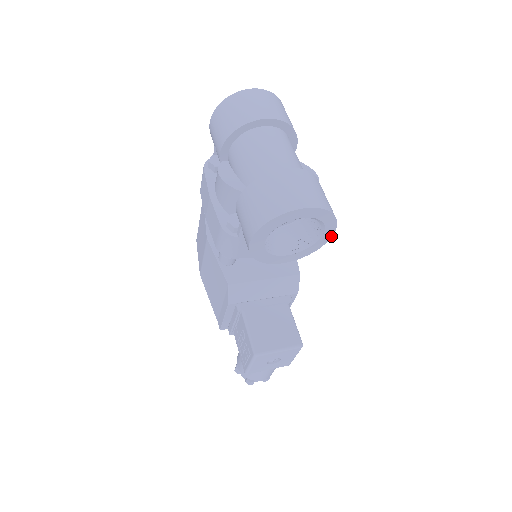
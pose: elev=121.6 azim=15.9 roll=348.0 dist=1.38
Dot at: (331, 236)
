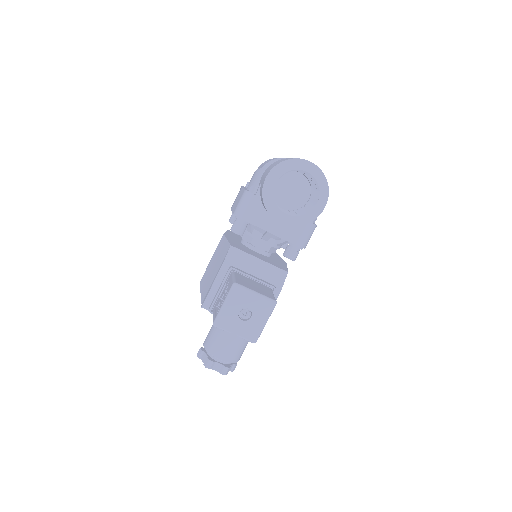
Dot at: (322, 210)
